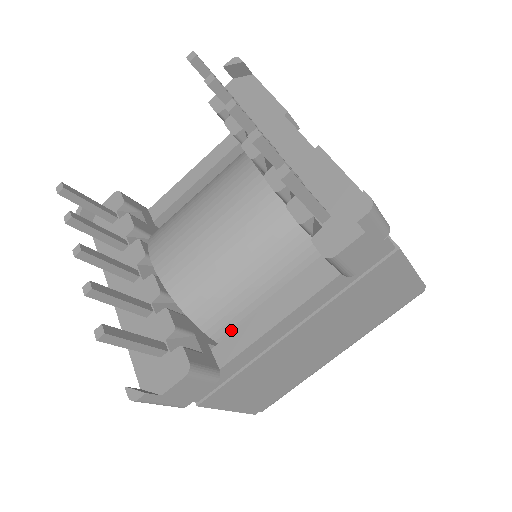
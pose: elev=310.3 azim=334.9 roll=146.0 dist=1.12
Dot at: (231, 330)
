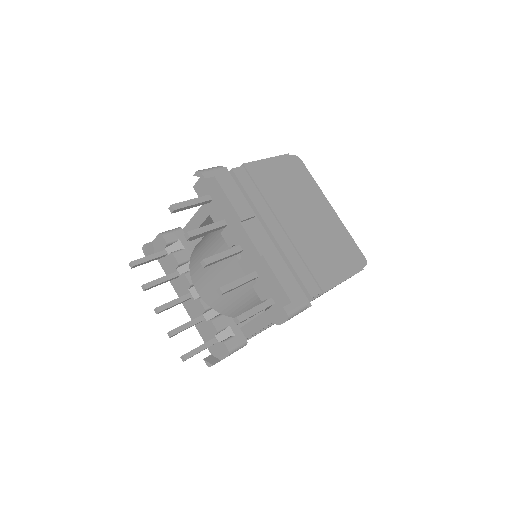
Dot at: occluded
